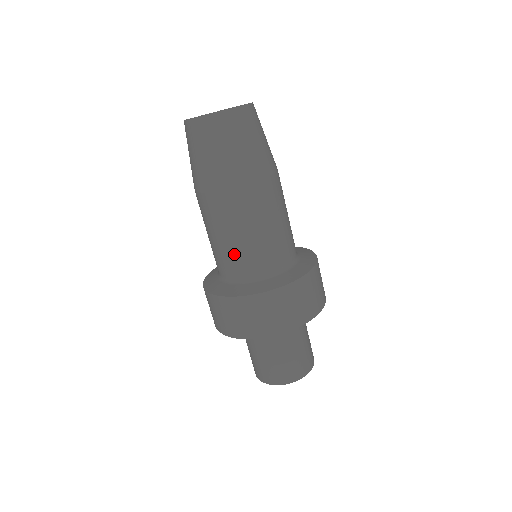
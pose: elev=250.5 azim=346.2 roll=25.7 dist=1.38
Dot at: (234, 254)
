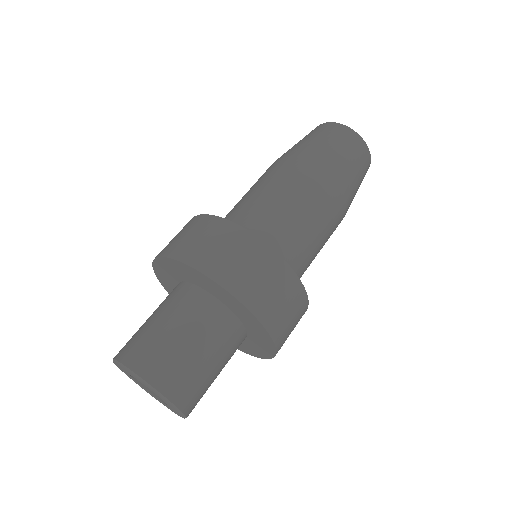
Dot at: (264, 209)
